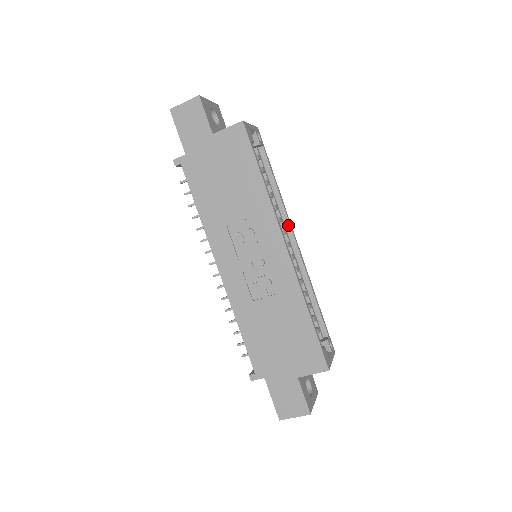
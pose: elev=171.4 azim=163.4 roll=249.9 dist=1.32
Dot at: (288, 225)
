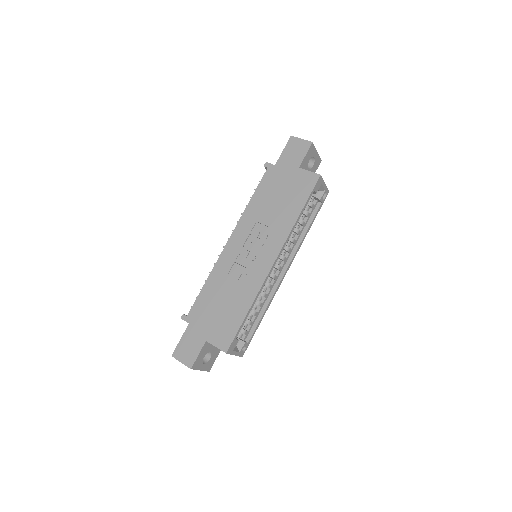
Dot at: (291, 258)
